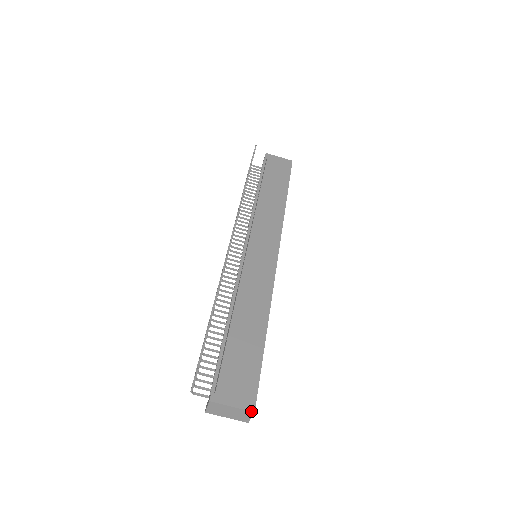
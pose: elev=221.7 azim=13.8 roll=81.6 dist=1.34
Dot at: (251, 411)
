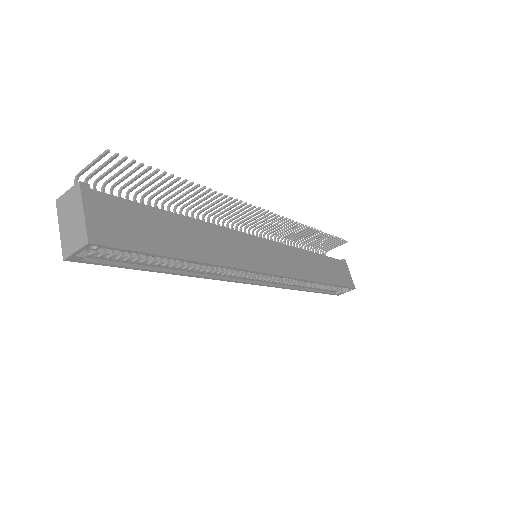
Dot at: (88, 238)
